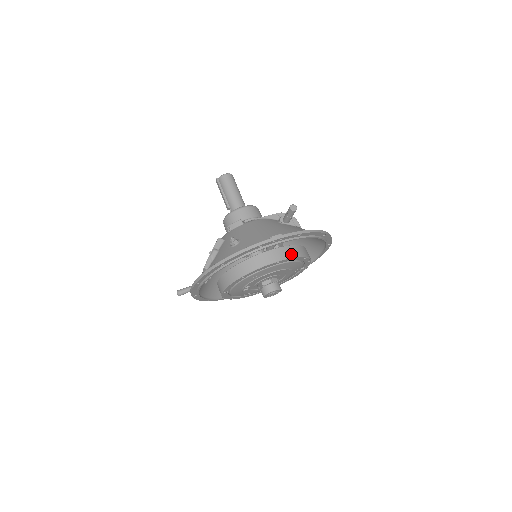
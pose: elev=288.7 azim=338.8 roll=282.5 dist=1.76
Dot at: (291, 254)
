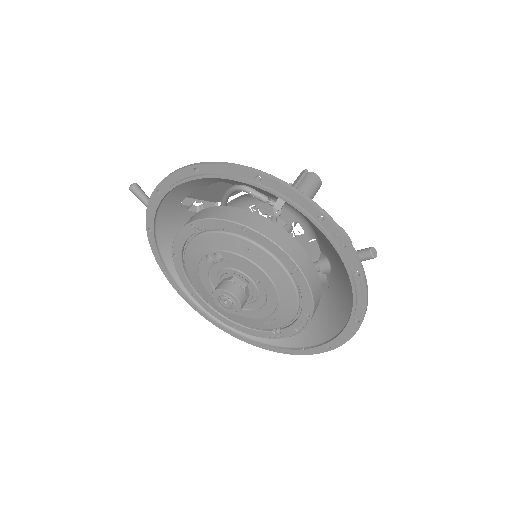
Dot at: (313, 285)
